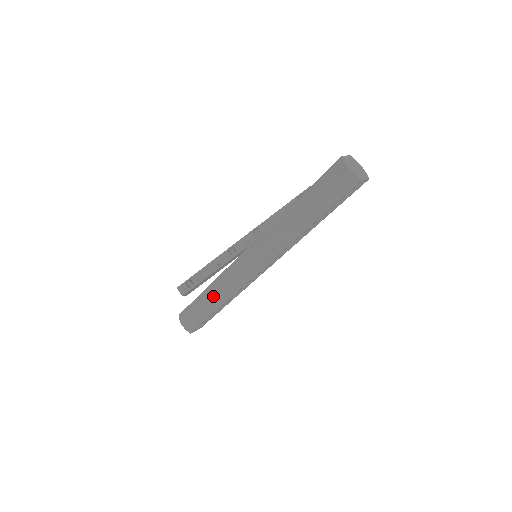
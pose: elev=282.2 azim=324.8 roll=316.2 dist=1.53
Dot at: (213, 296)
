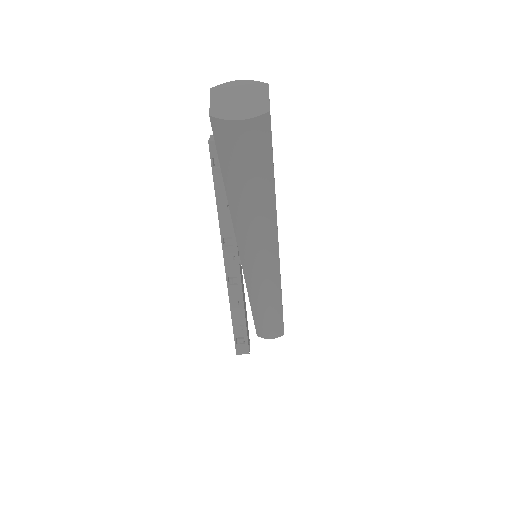
Dot at: (266, 311)
